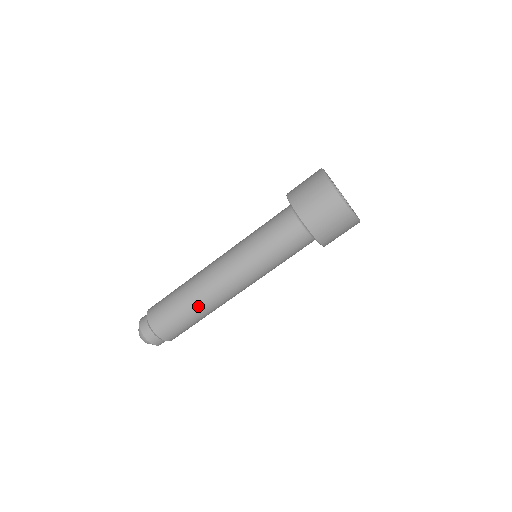
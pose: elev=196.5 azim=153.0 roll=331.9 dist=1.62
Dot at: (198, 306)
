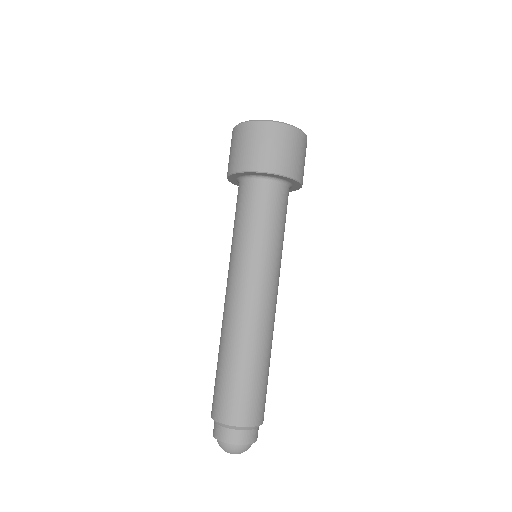
Dot at: (228, 348)
